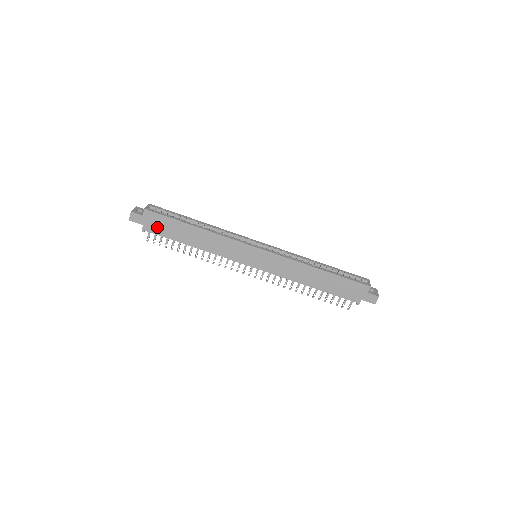
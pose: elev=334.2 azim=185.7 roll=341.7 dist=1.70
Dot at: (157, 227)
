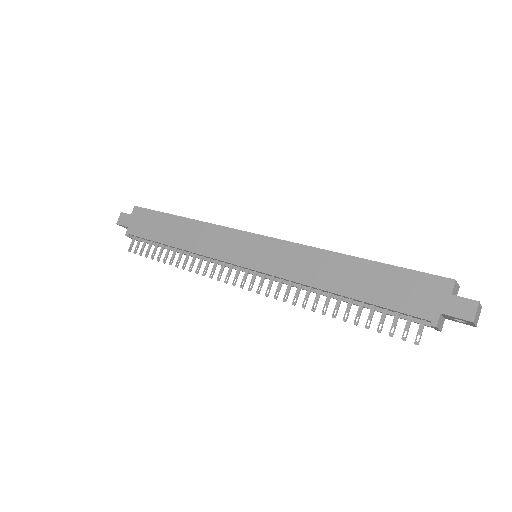
Dot at: (142, 227)
